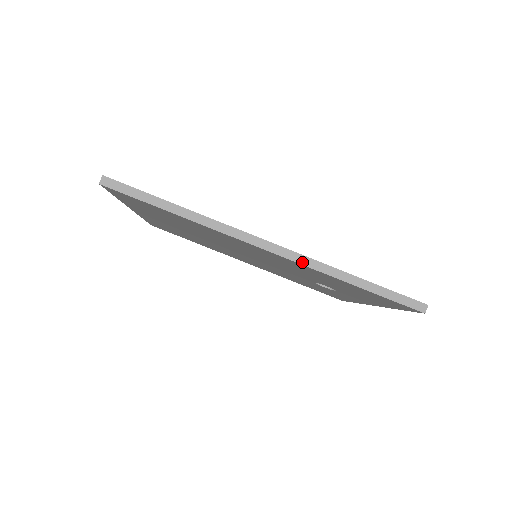
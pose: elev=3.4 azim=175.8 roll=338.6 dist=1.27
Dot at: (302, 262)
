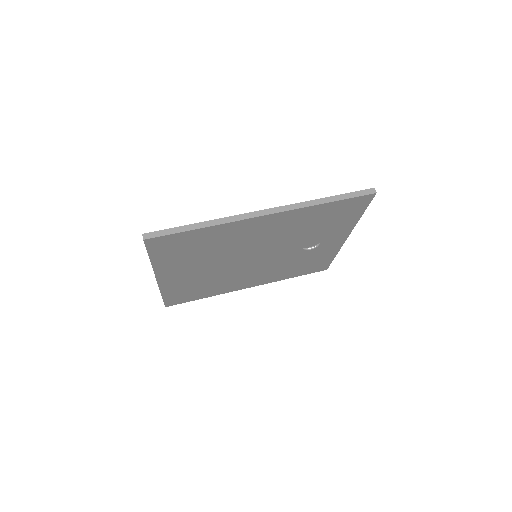
Dot at: (291, 208)
